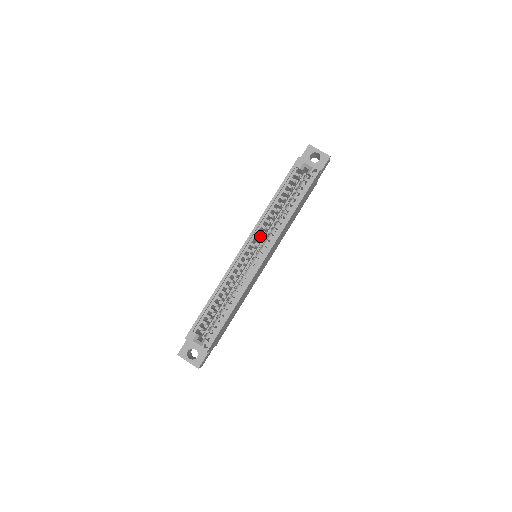
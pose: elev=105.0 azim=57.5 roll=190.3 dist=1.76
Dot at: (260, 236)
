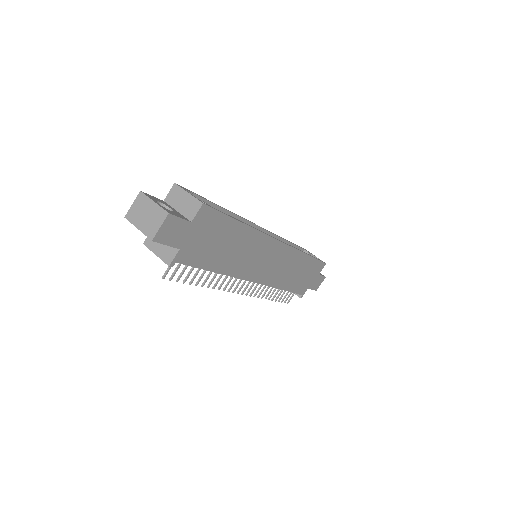
Dot at: occluded
